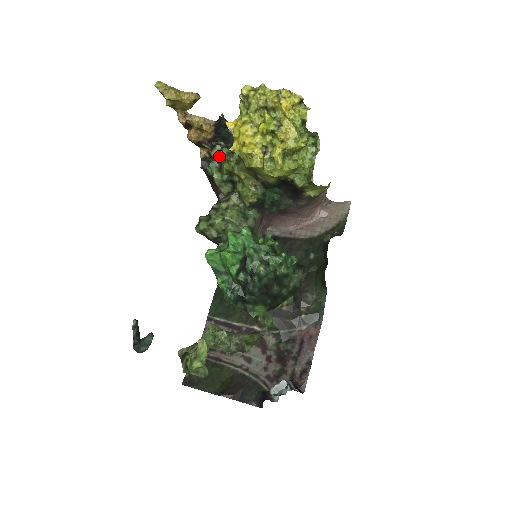
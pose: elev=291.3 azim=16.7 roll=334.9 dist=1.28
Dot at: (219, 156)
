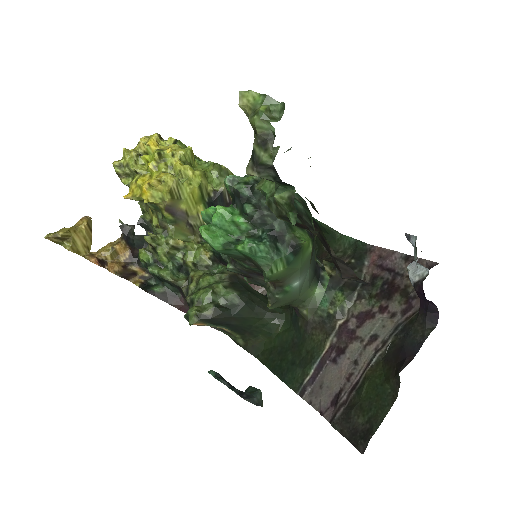
Dot at: (149, 257)
